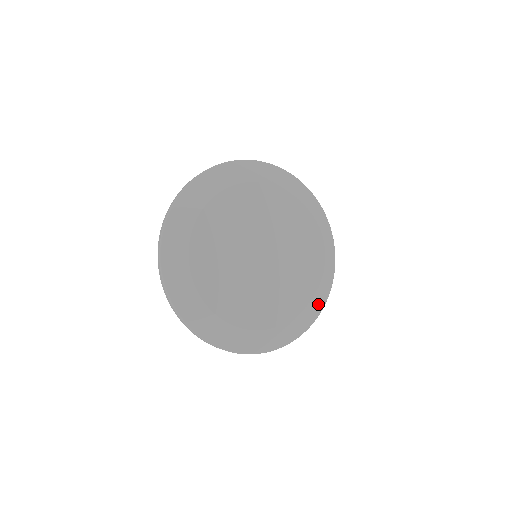
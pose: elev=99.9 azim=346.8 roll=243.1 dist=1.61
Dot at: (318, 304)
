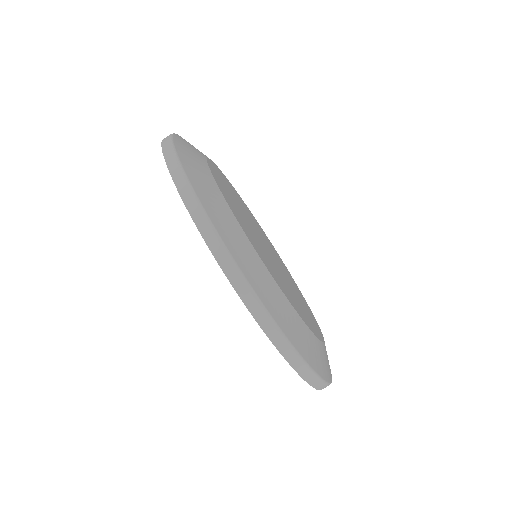
Dot at: occluded
